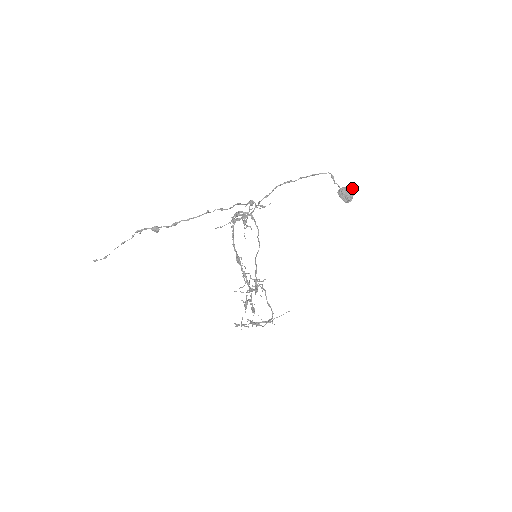
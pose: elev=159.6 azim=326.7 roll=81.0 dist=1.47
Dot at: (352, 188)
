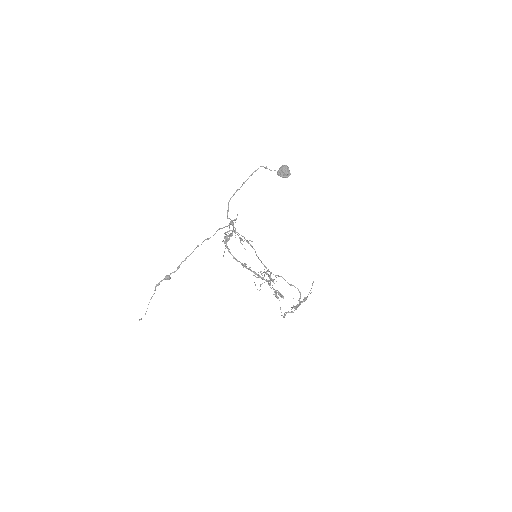
Dot at: (284, 165)
